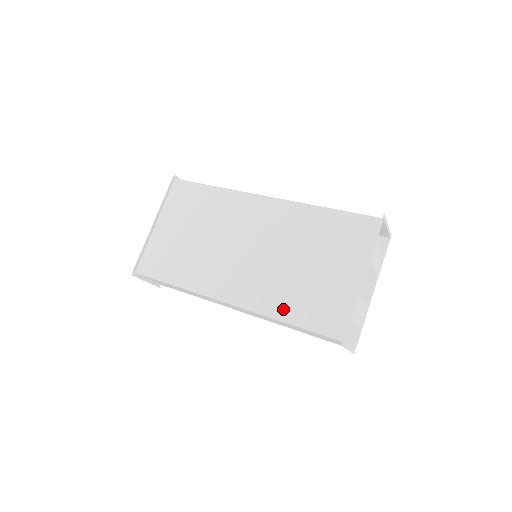
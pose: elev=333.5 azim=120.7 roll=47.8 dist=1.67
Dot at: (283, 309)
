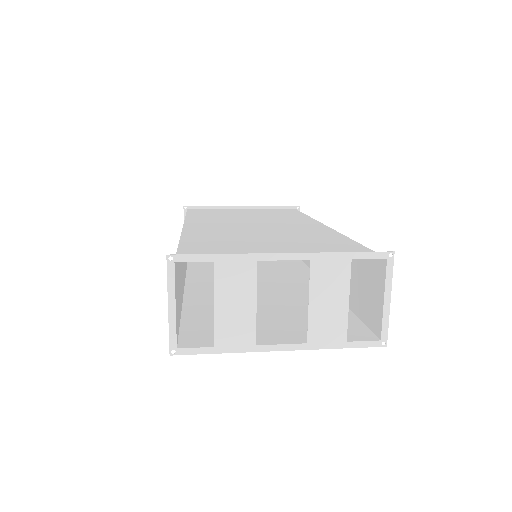
Dot at: (197, 240)
